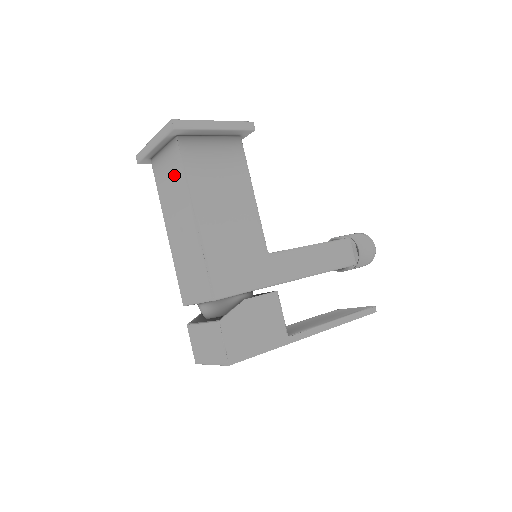
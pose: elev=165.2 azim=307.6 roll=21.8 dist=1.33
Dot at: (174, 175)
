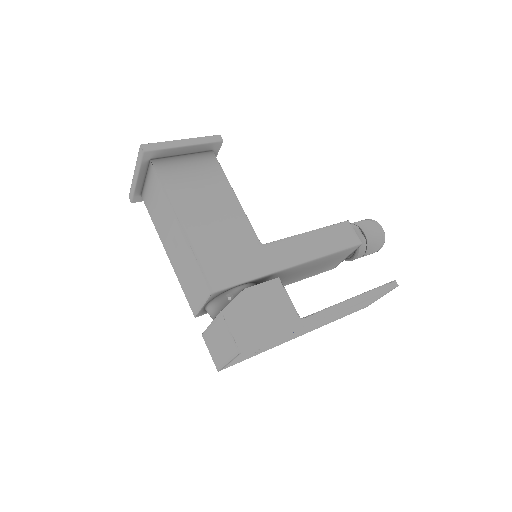
Dot at: (157, 196)
